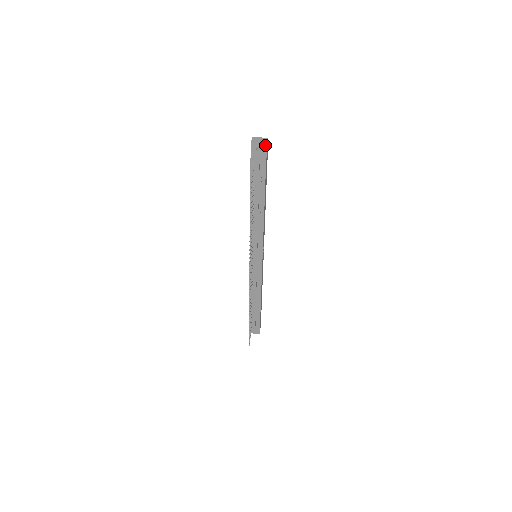
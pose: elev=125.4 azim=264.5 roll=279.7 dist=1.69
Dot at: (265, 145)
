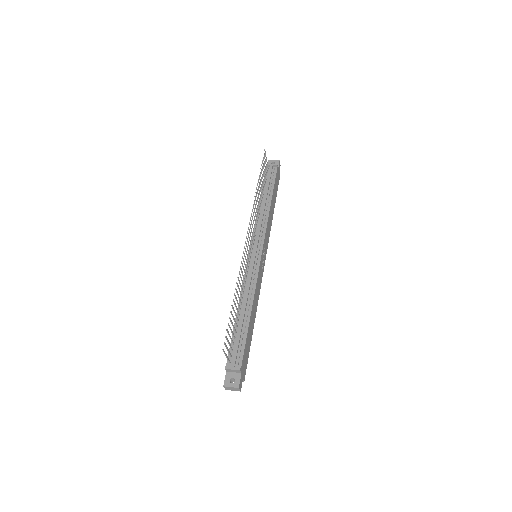
Dot at: (278, 161)
